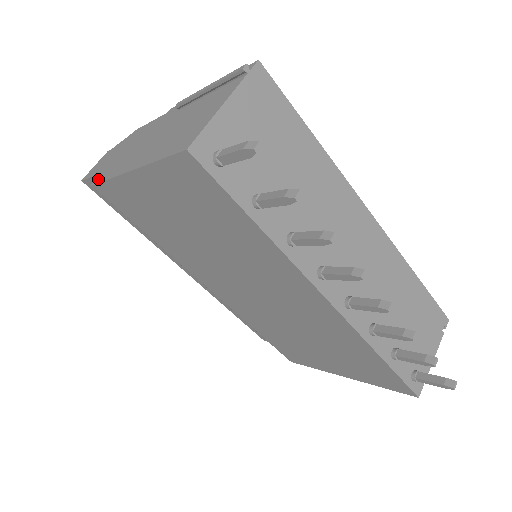
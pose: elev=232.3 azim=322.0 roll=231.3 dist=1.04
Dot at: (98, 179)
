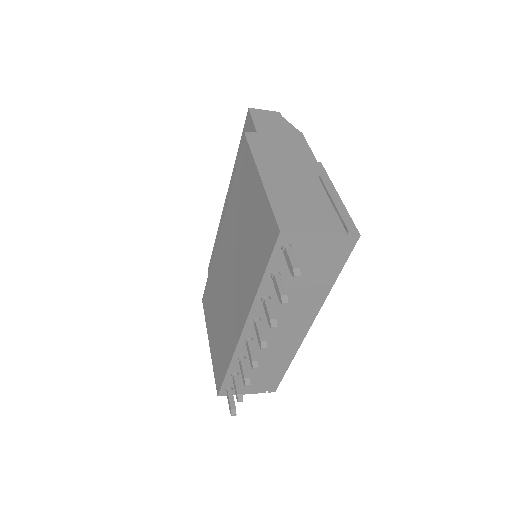
Dot at: (251, 137)
